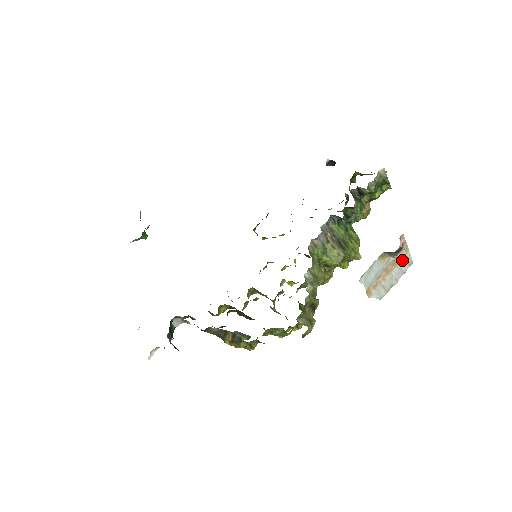
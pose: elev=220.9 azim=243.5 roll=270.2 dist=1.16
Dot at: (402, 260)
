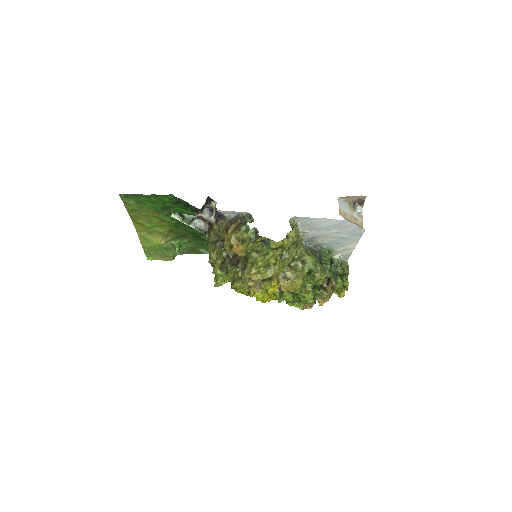
Dot at: (359, 225)
